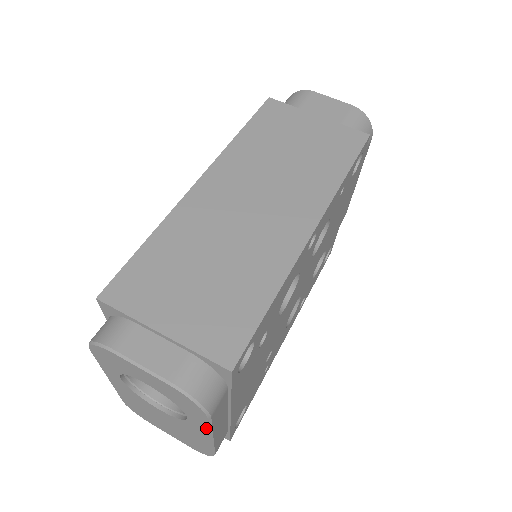
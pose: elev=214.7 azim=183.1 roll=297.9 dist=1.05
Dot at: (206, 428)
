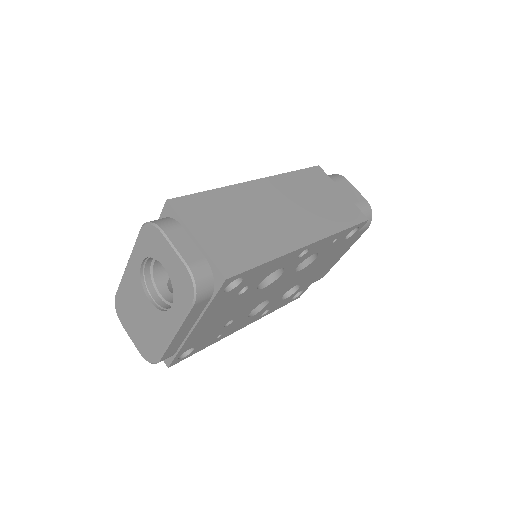
Dot at: (180, 319)
